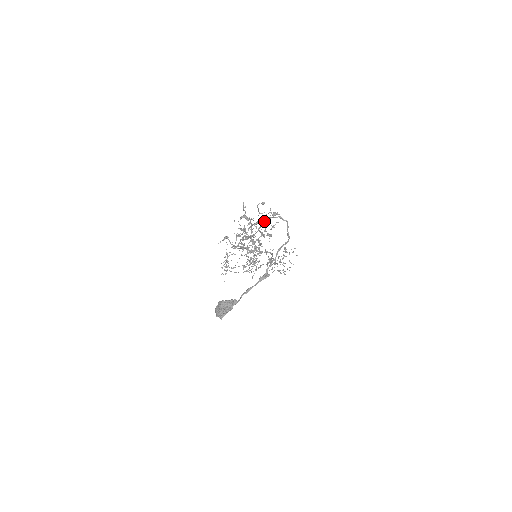
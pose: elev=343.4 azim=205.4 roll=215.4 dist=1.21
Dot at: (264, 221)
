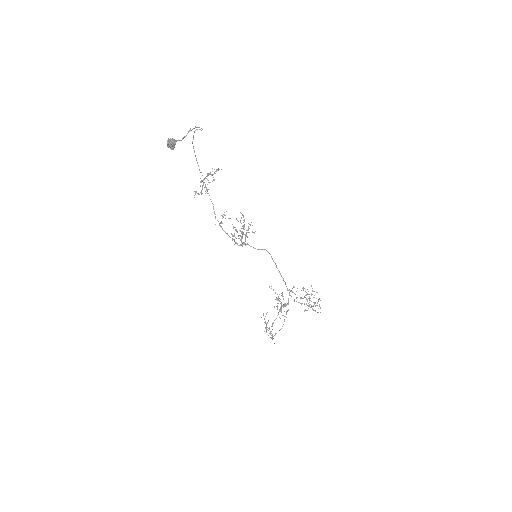
Dot at: (192, 141)
